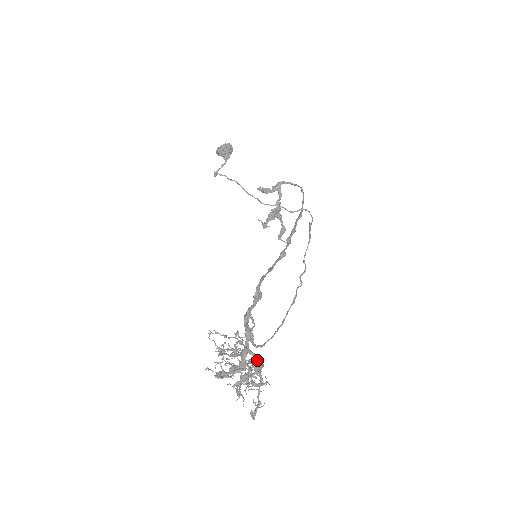
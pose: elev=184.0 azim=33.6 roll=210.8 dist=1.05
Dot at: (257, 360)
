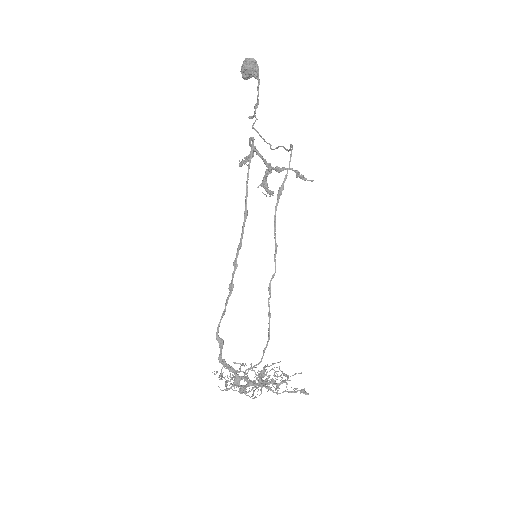
Dot at: (249, 383)
